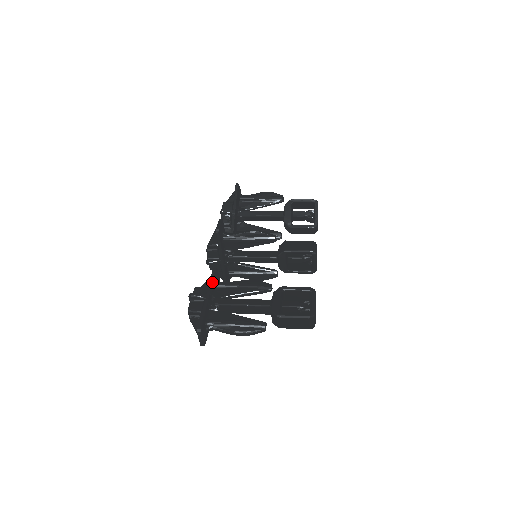
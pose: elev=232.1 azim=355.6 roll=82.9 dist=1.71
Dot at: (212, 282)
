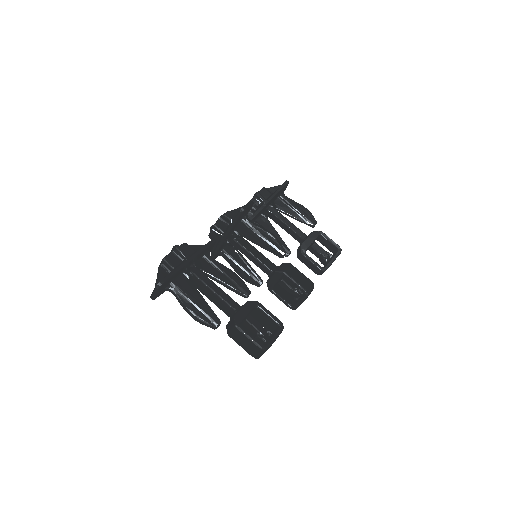
Dot at: (203, 250)
